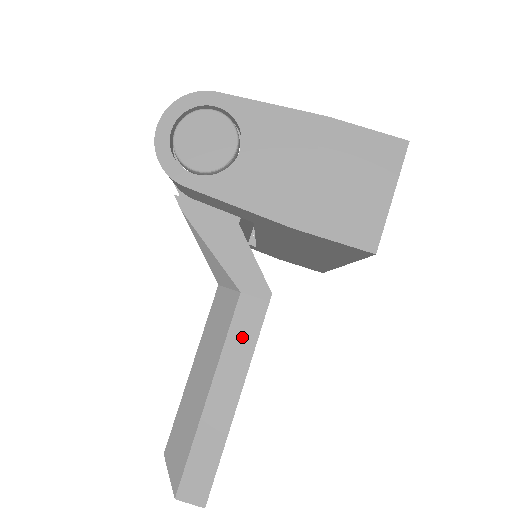
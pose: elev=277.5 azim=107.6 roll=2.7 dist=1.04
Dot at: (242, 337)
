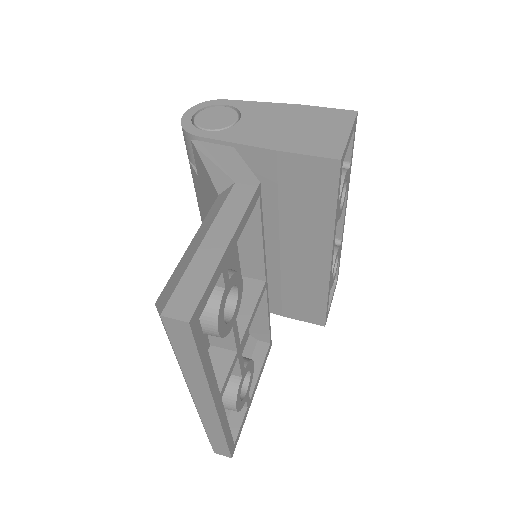
Dot at: (235, 206)
